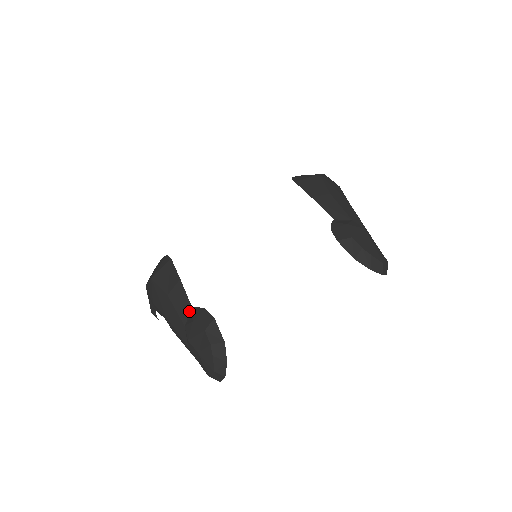
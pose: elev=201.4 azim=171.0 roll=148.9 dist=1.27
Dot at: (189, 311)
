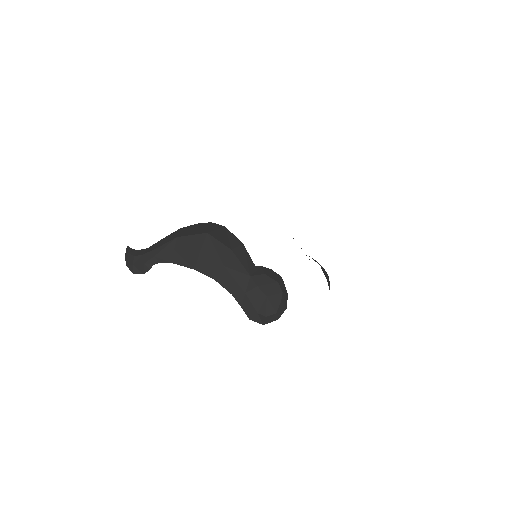
Dot at: (253, 267)
